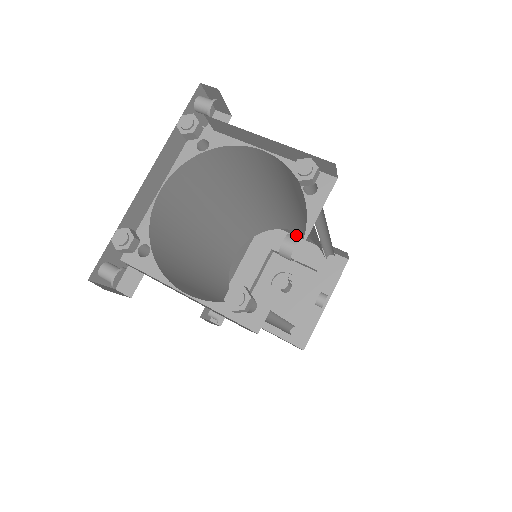
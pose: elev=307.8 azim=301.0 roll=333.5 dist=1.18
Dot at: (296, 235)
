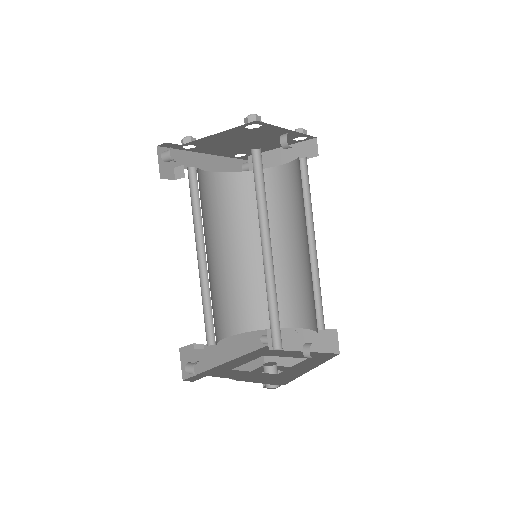
Dot at: (290, 348)
